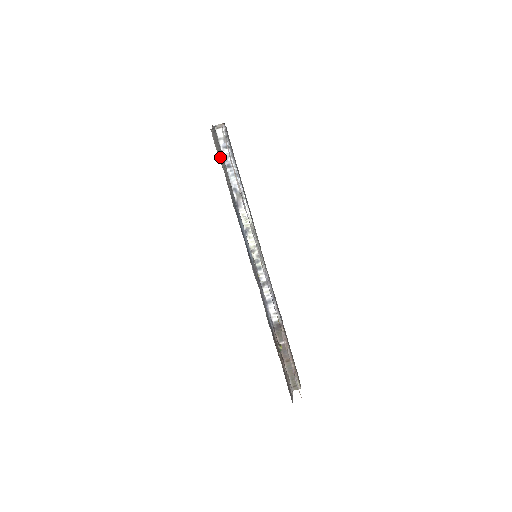
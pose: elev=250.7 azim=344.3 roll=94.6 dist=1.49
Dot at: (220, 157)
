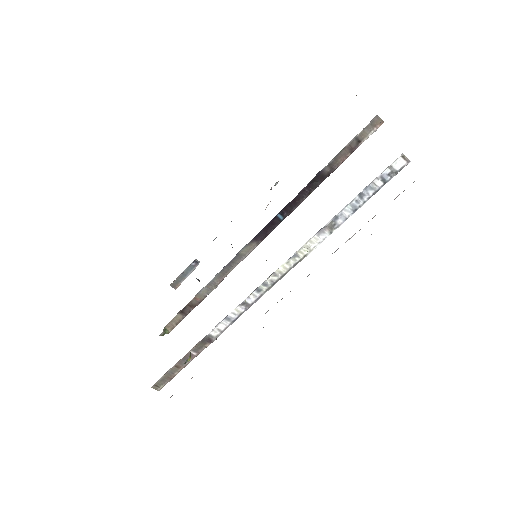
Dot at: occluded
